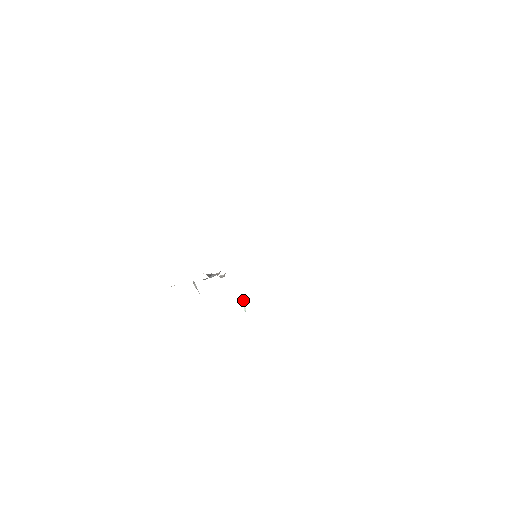
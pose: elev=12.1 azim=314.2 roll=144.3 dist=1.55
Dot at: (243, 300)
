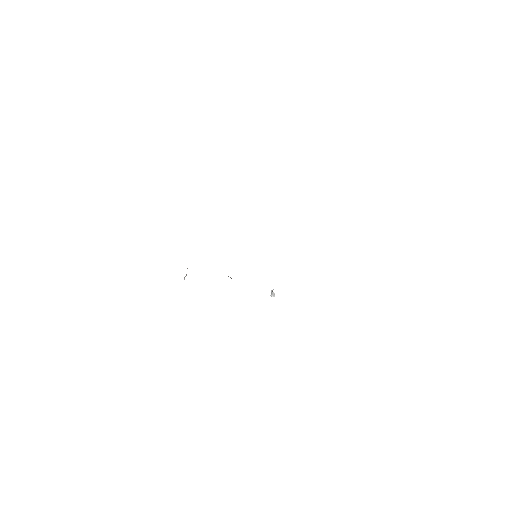
Dot at: occluded
